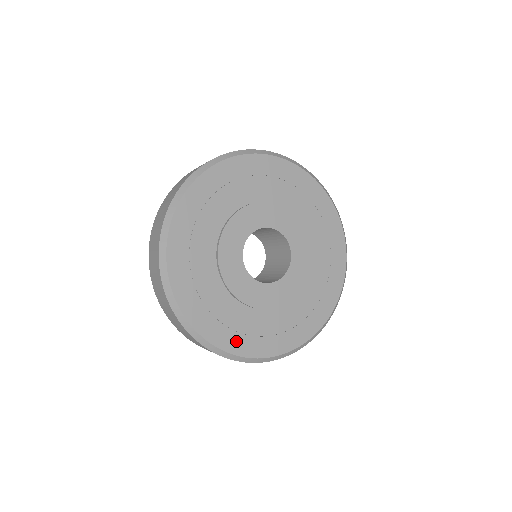
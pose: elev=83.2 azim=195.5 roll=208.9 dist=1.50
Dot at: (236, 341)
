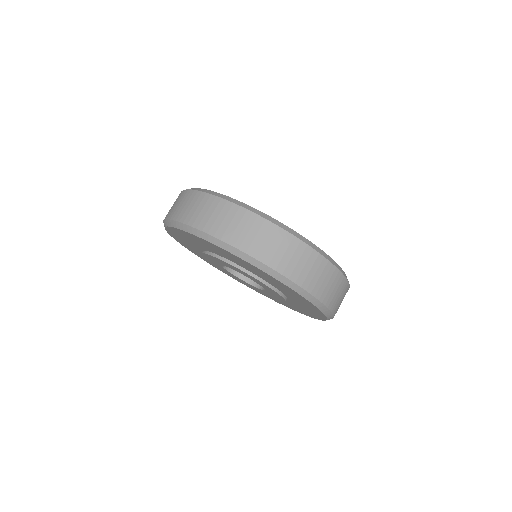
Dot at: occluded
